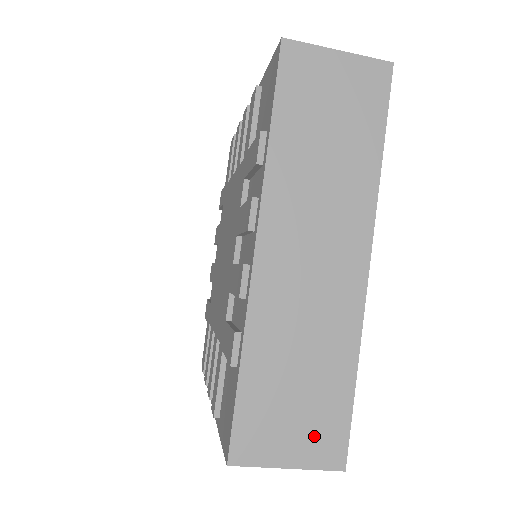
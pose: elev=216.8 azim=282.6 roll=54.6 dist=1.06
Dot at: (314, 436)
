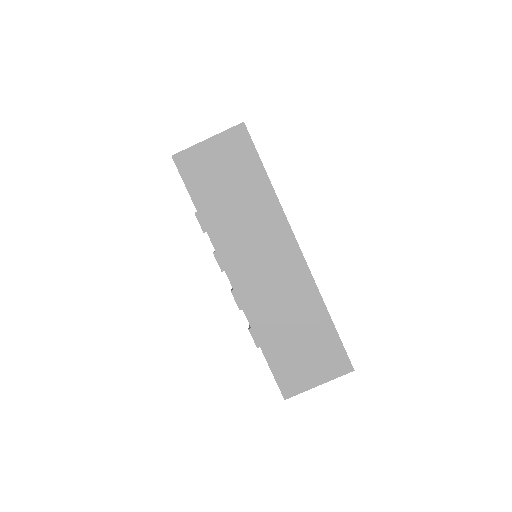
Dot at: (324, 361)
